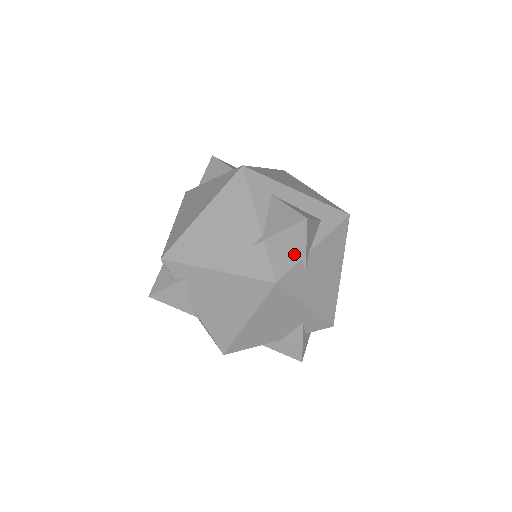
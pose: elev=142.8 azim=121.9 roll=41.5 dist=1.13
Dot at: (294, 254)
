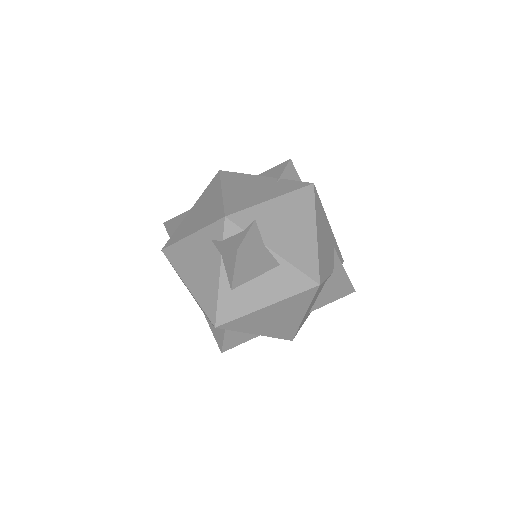
Dot at: occluded
